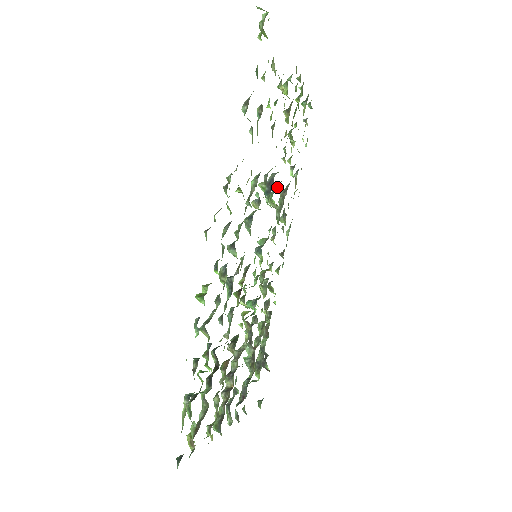
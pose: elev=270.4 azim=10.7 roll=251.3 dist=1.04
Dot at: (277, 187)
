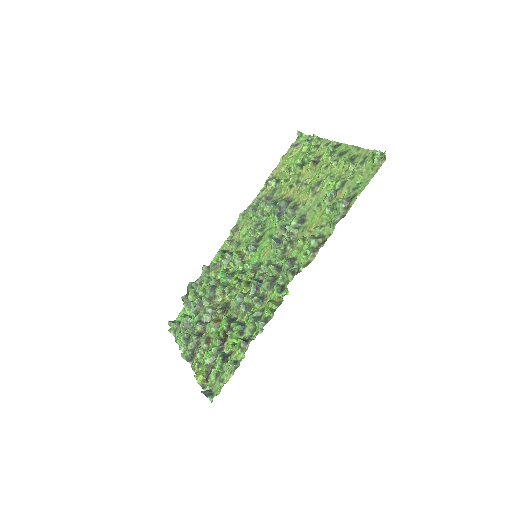
Dot at: (276, 204)
